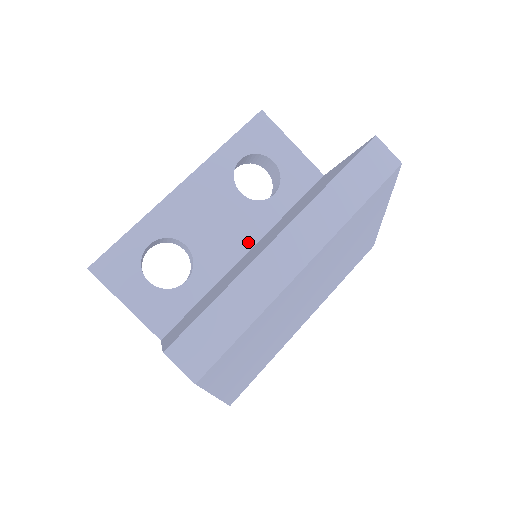
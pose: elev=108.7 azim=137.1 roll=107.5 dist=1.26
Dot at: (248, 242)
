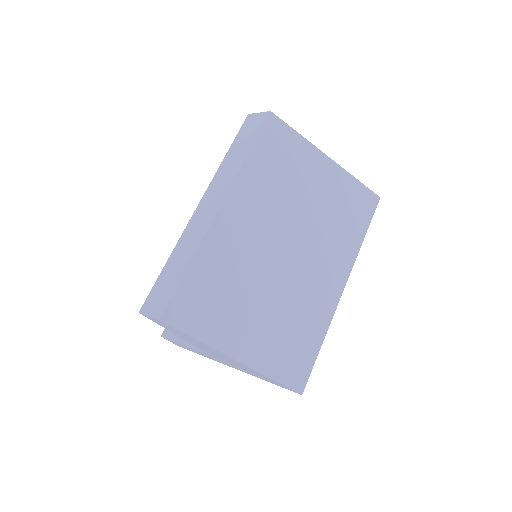
Dot at: occluded
